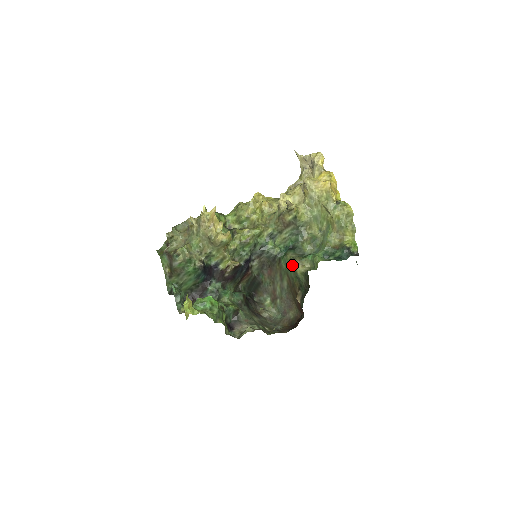
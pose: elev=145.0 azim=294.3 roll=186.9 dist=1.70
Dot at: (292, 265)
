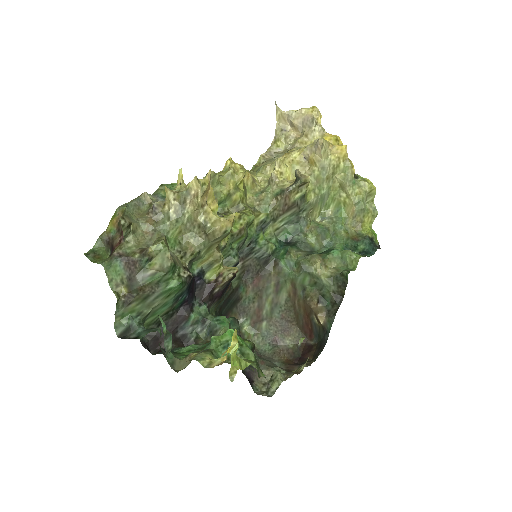
Dot at: (308, 267)
